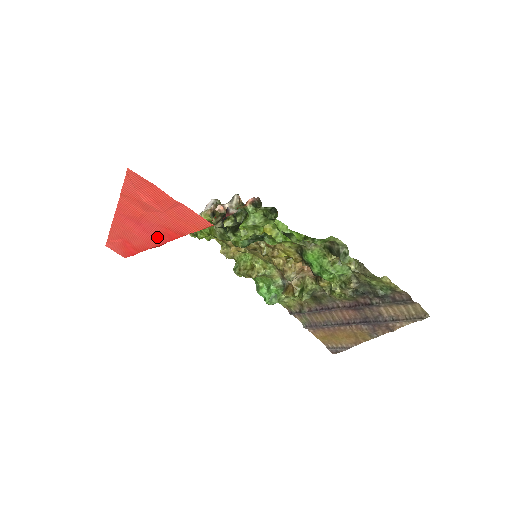
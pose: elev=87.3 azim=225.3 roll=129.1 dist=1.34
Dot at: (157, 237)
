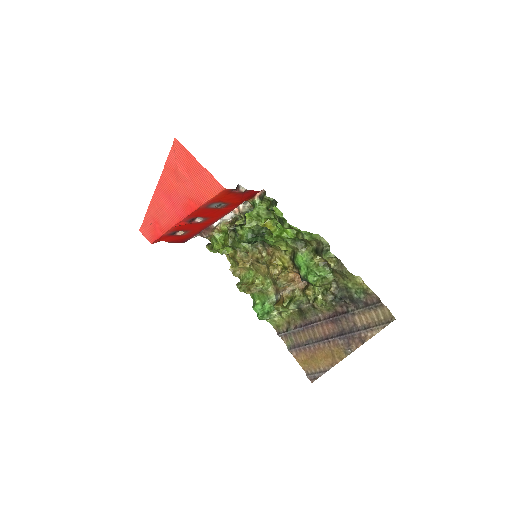
Dot at: (181, 211)
